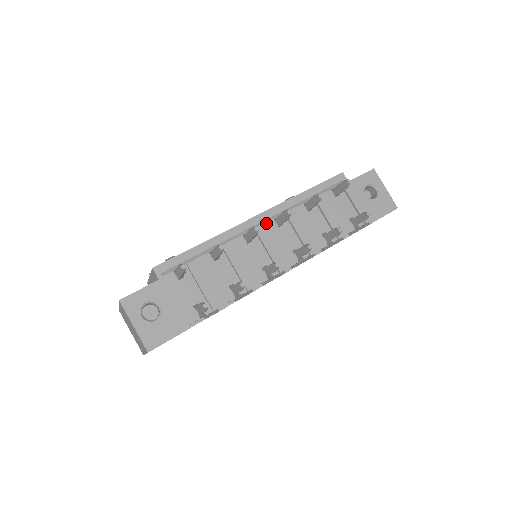
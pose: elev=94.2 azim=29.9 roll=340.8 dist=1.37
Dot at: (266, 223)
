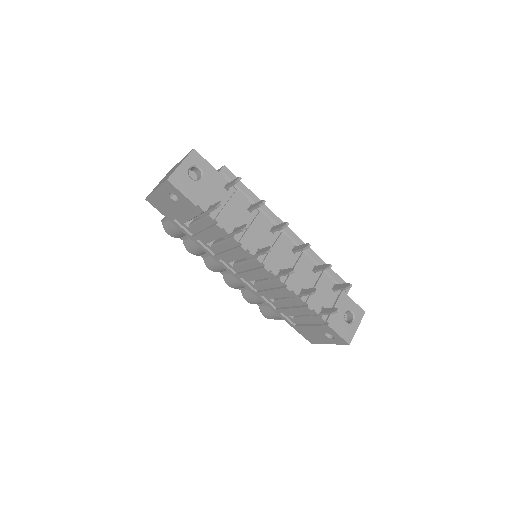
Dot at: (290, 239)
